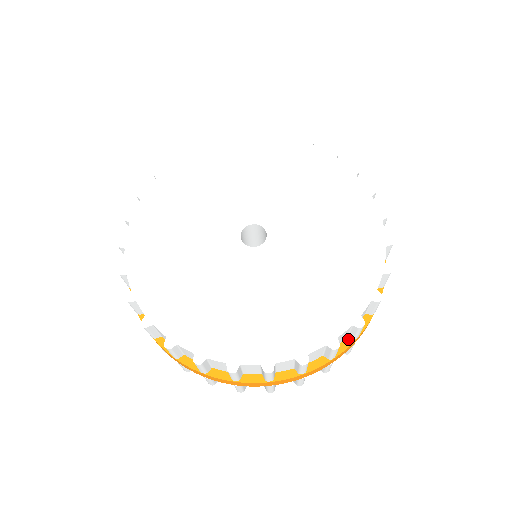
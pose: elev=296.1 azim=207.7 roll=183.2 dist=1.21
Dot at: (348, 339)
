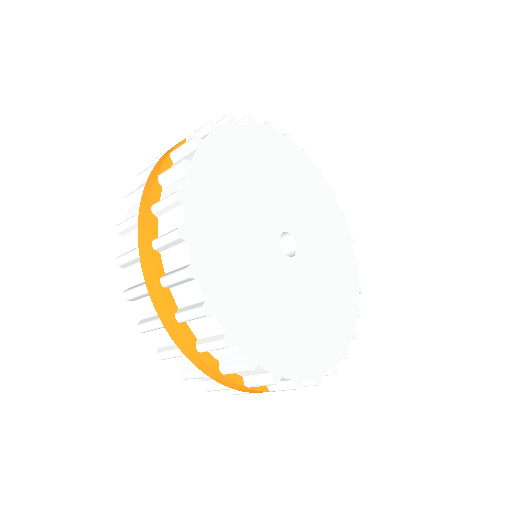
Dot at: occluded
